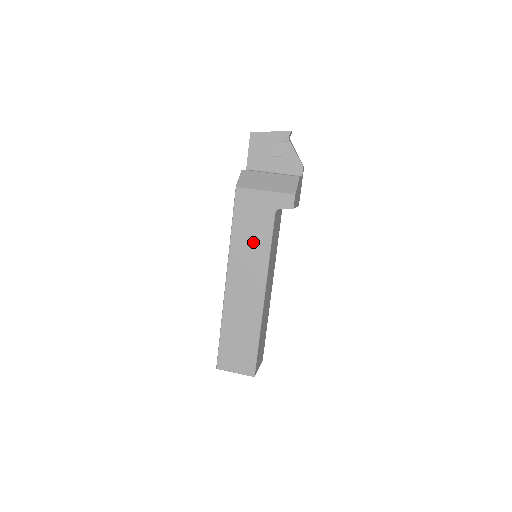
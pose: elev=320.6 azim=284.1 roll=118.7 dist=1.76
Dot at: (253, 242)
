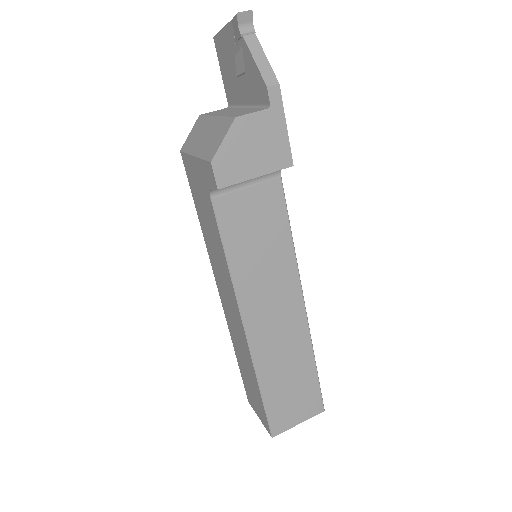
Dot at: (213, 241)
